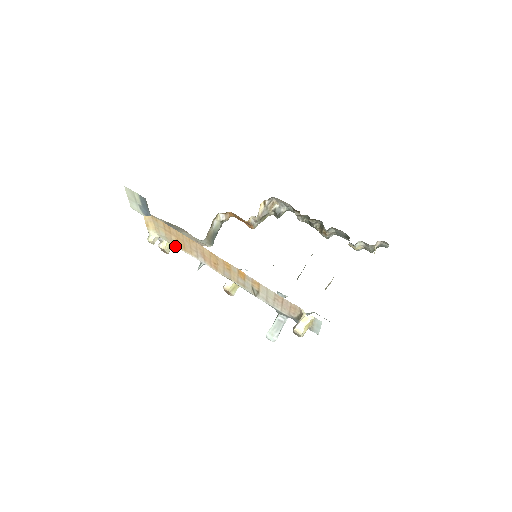
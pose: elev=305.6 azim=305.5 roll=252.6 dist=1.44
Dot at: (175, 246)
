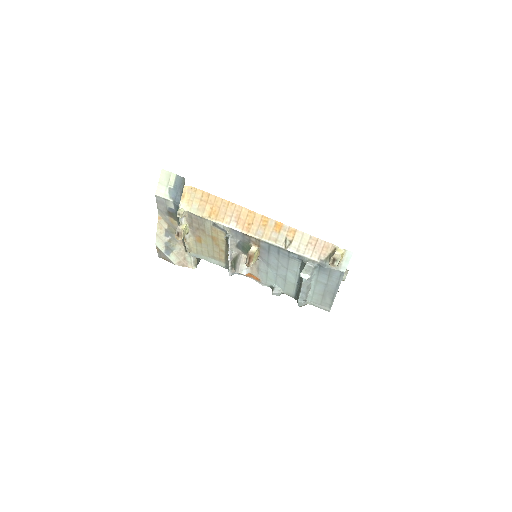
Dot at: (205, 218)
